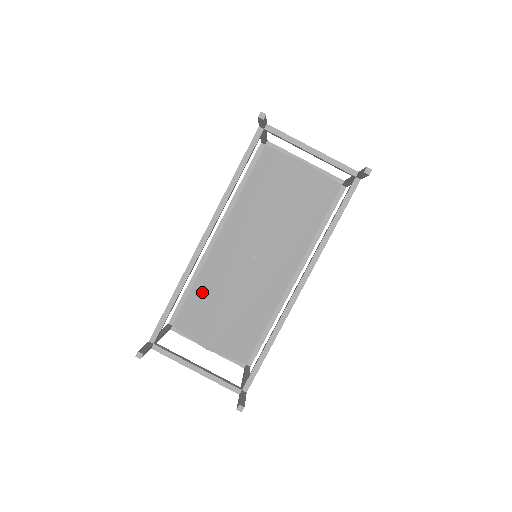
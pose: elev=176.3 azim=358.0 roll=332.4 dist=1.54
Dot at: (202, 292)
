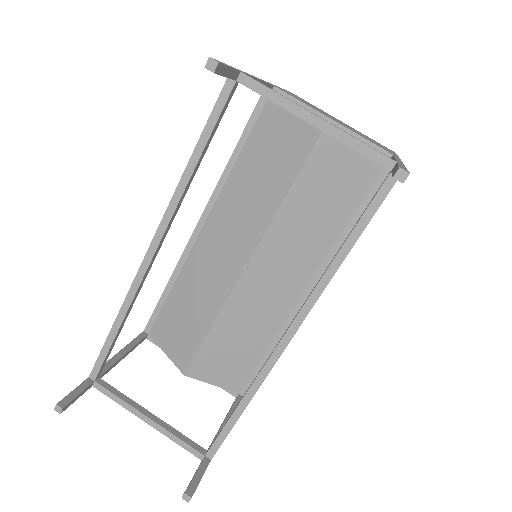
Dot at: (181, 300)
